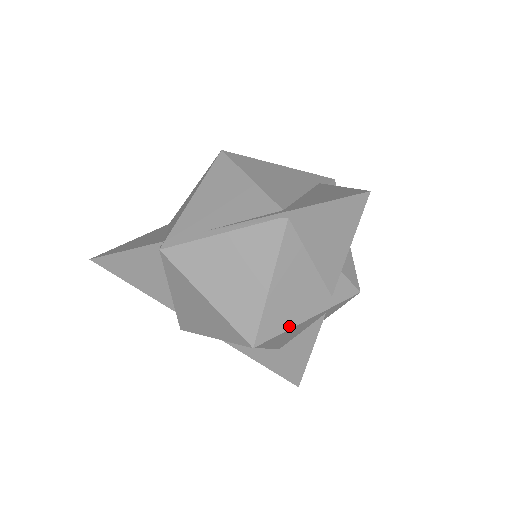
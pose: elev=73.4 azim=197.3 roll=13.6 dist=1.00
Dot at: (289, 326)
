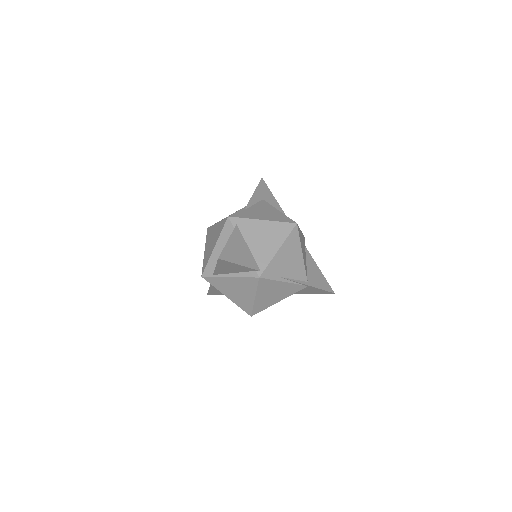
Dot at: occluded
